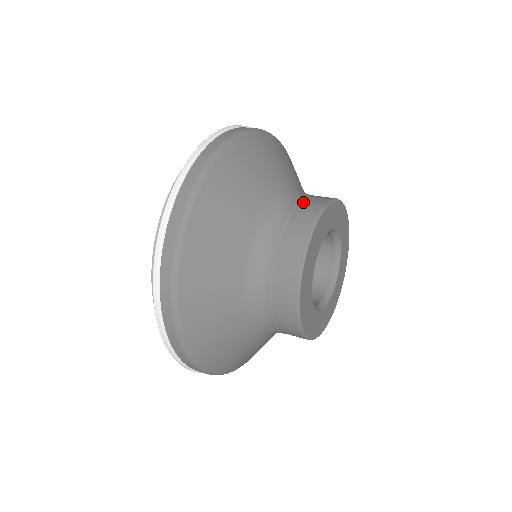
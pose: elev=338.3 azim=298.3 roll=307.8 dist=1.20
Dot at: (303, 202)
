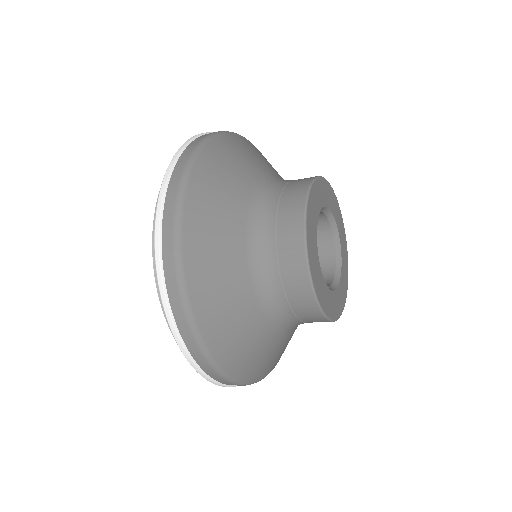
Dot at: occluded
